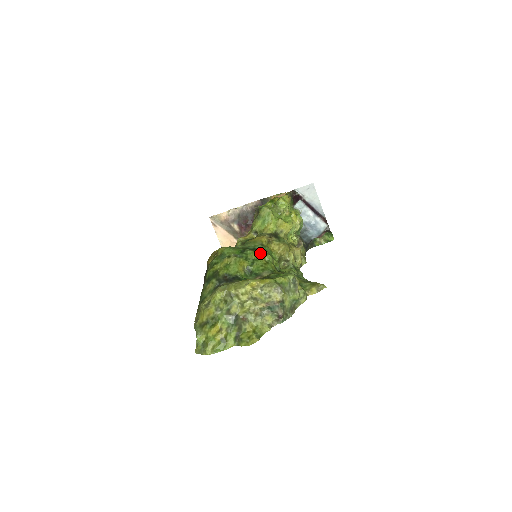
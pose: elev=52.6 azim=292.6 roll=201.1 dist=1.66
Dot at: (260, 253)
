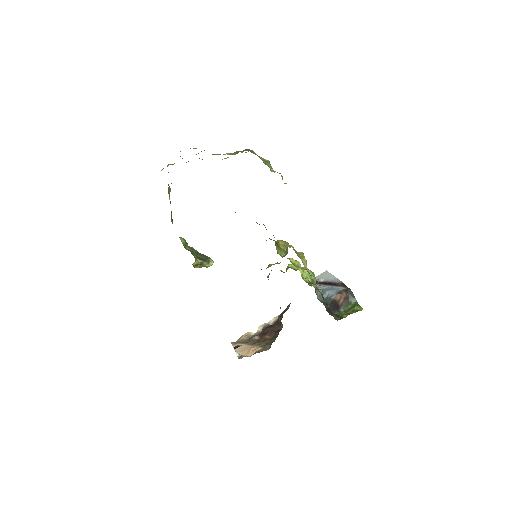
Dot at: occluded
